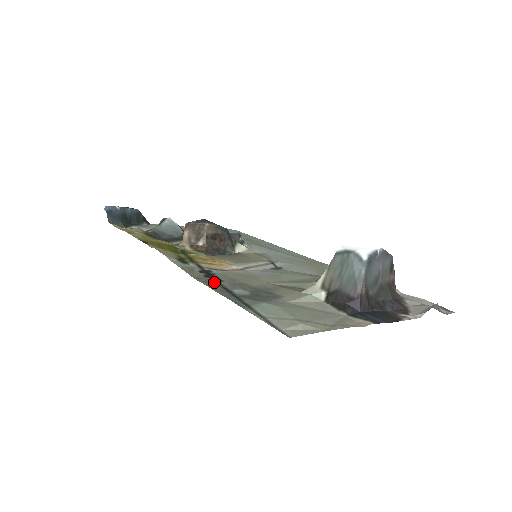
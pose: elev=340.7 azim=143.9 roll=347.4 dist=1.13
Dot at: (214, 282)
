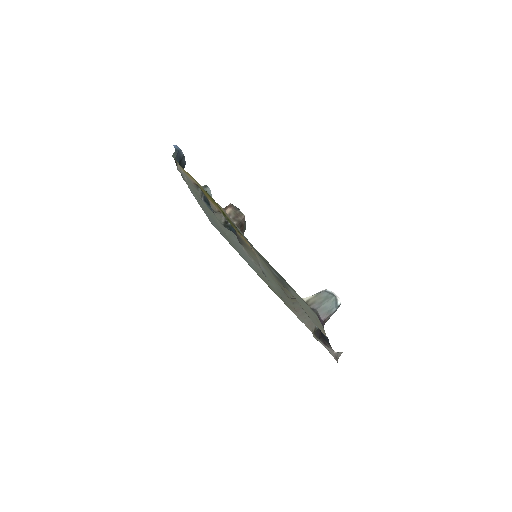
Dot at: (260, 255)
